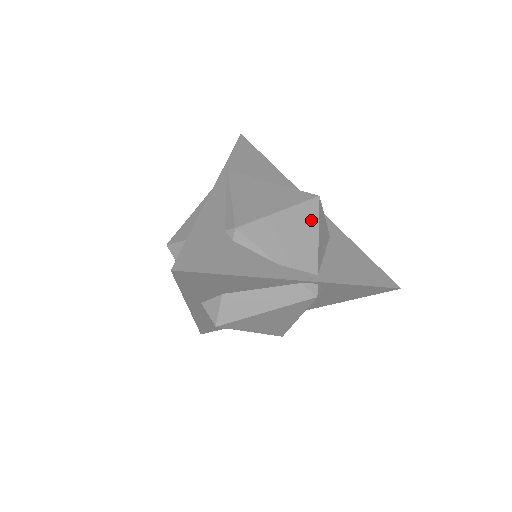
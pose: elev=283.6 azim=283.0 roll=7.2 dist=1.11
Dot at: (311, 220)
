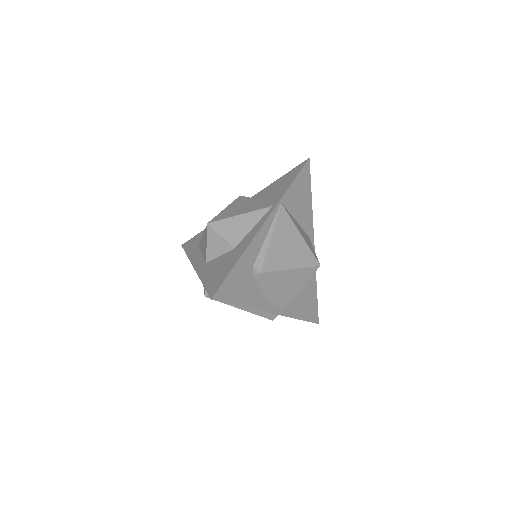
Dot at: (304, 279)
